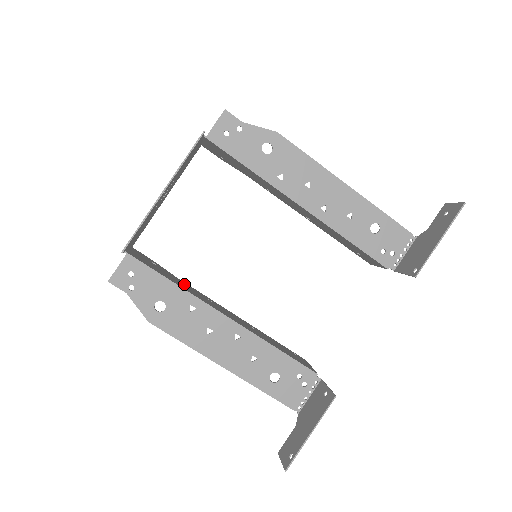
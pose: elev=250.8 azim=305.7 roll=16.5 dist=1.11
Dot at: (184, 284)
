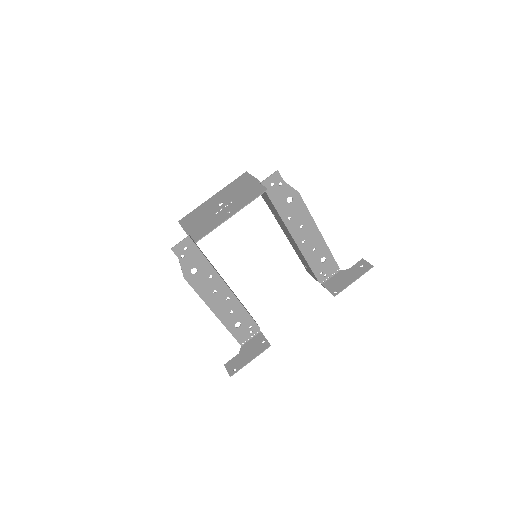
Dot at: occluded
